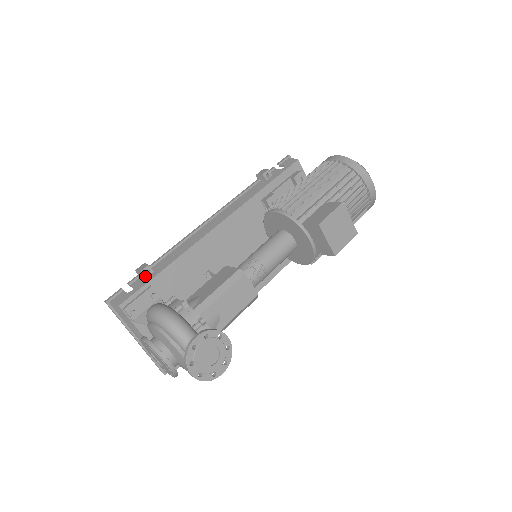
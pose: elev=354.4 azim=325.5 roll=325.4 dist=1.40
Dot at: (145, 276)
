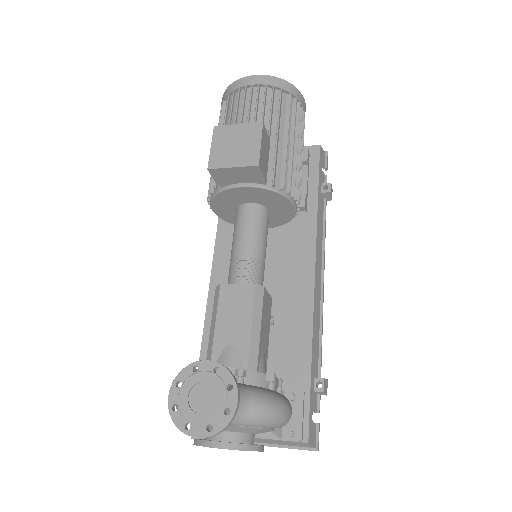
Dot at: occluded
